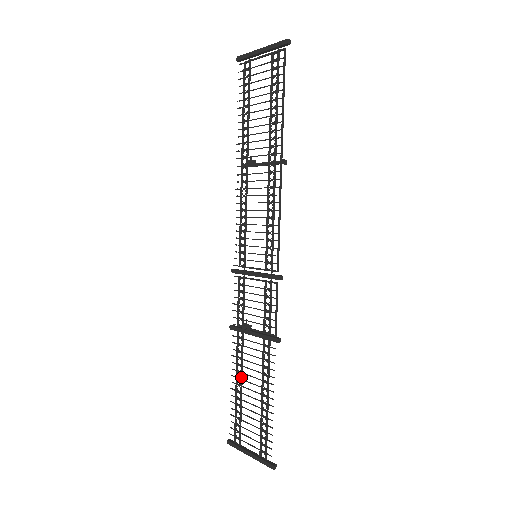
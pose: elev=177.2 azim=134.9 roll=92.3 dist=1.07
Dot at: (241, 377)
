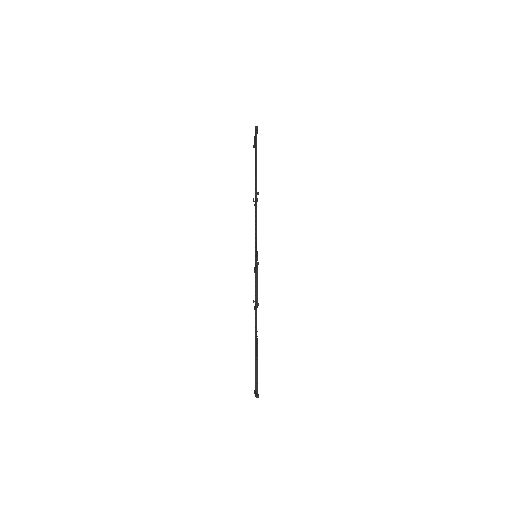
Dot at: (255, 340)
